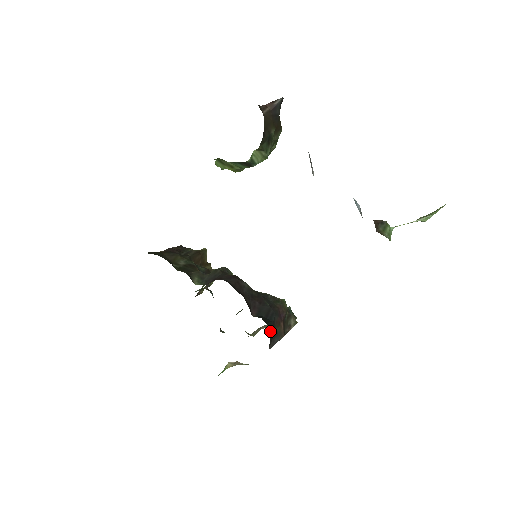
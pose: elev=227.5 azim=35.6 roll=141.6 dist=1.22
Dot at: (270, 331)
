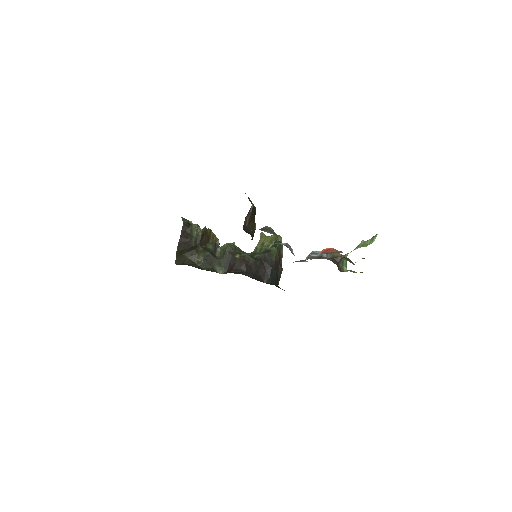
Dot at: (277, 285)
